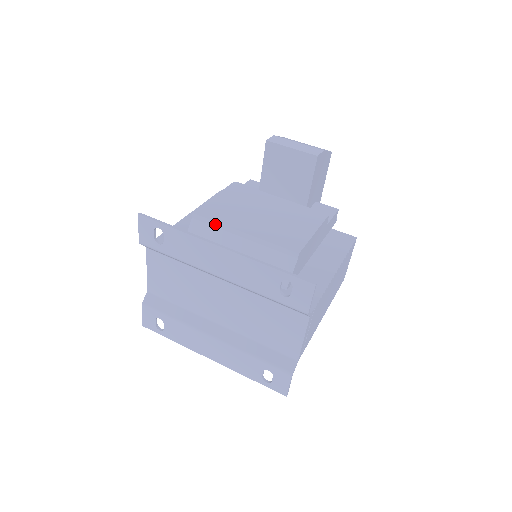
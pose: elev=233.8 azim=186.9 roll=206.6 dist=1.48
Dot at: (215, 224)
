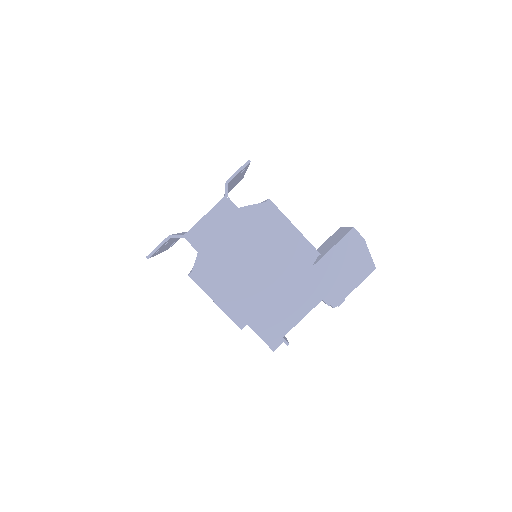
Dot at: occluded
